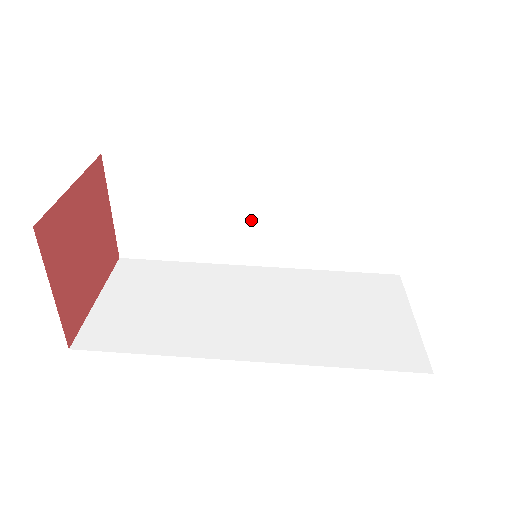
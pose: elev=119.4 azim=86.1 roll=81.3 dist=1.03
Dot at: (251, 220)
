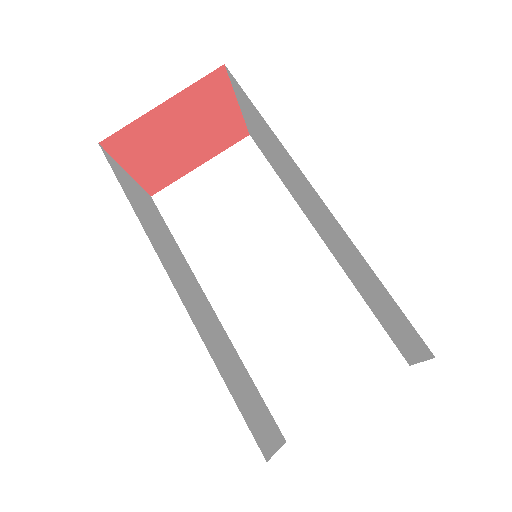
Dot at: (313, 211)
